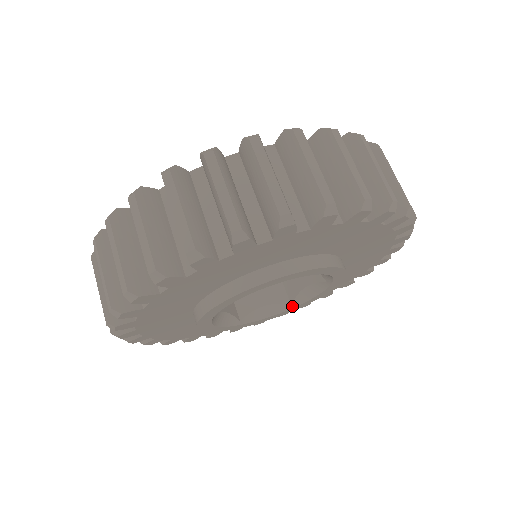
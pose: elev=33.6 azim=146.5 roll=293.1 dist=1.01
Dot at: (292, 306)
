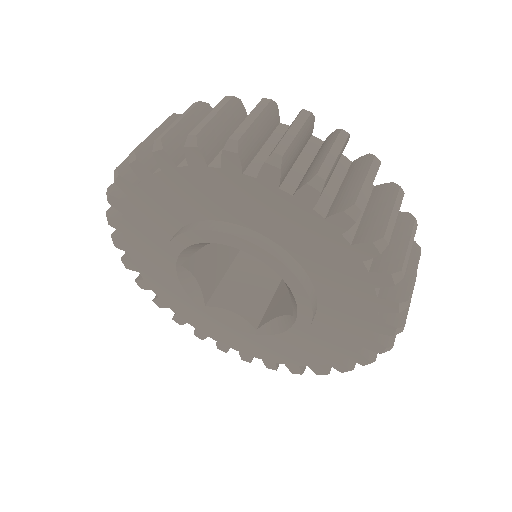
Dot at: (295, 318)
